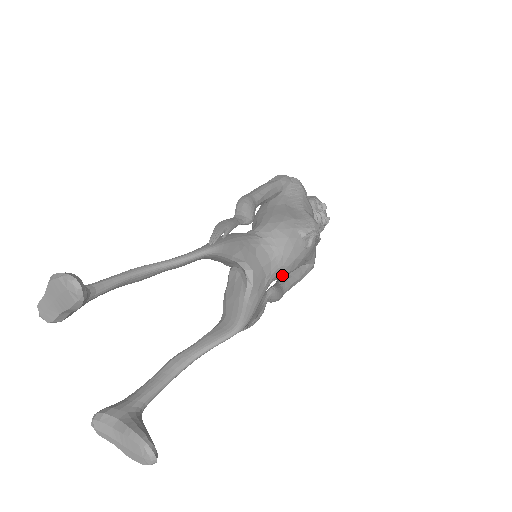
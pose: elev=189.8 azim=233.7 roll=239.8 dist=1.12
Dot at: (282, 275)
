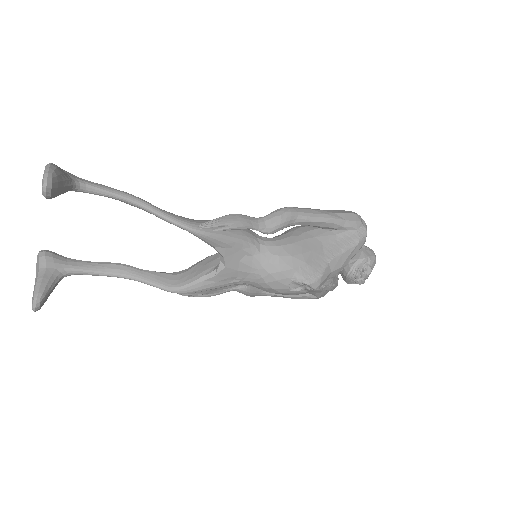
Dot at: (256, 287)
